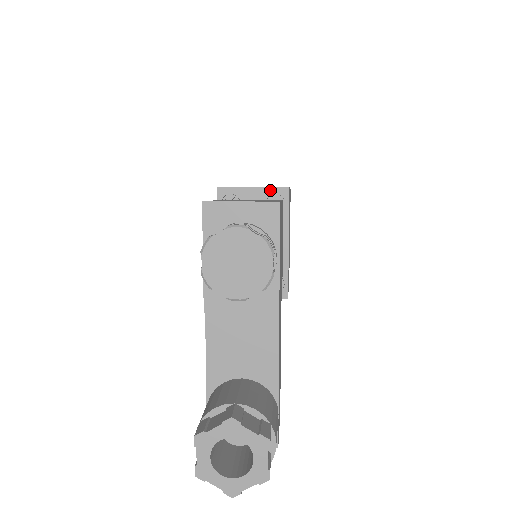
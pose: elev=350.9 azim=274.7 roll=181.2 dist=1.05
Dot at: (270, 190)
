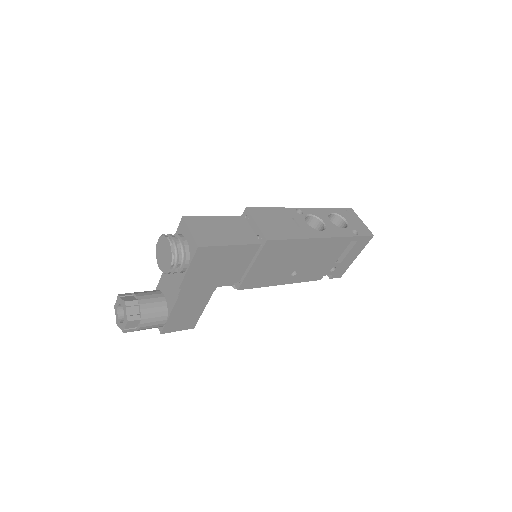
Dot at: (260, 233)
